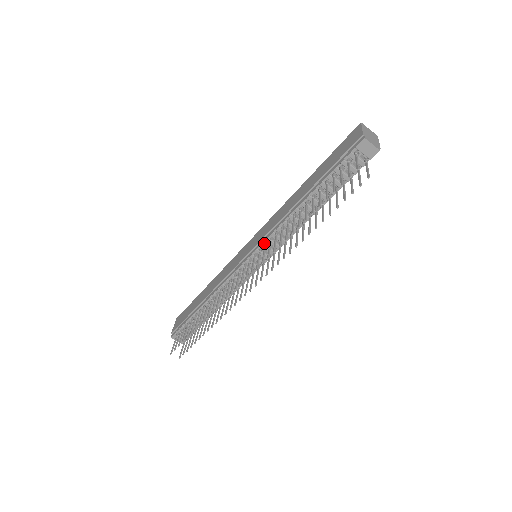
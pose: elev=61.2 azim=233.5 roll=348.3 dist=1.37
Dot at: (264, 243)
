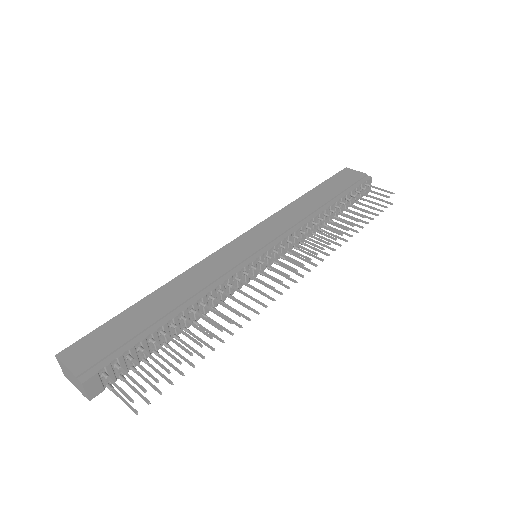
Dot at: (285, 239)
